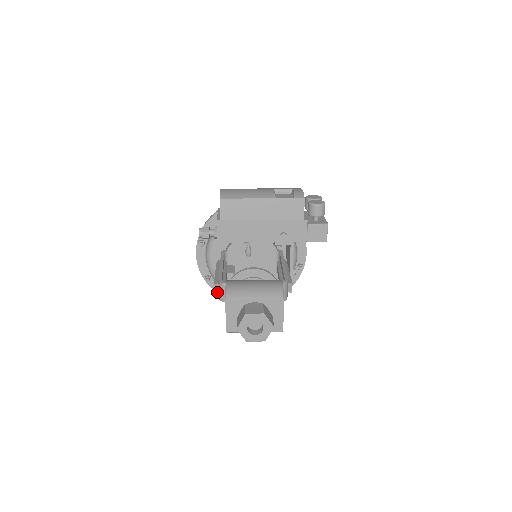
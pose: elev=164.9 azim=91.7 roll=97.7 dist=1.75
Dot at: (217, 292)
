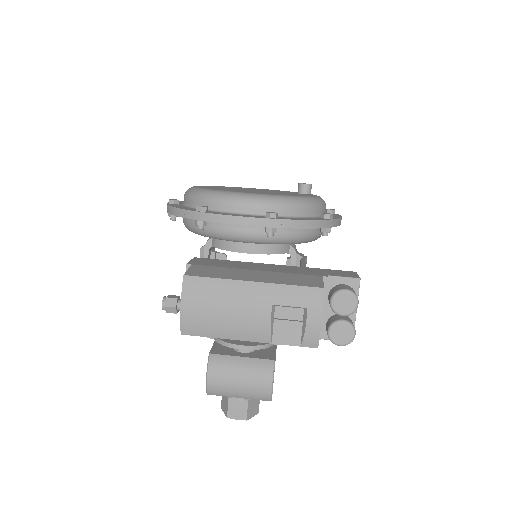
Dot at: occluded
